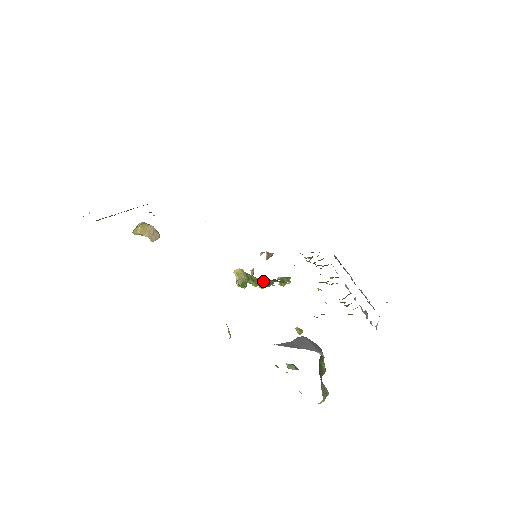
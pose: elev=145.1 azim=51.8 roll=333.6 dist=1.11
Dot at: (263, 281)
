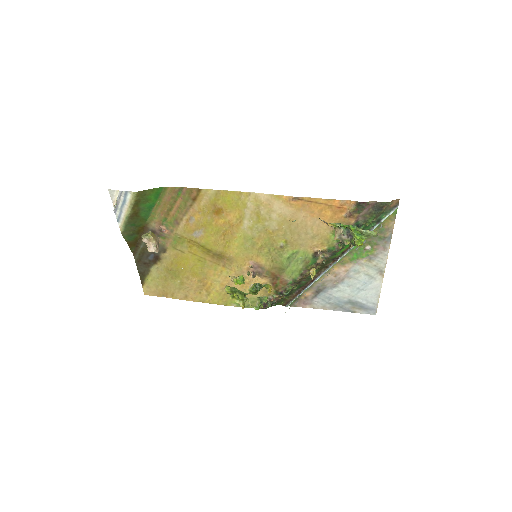
Dot at: (255, 283)
